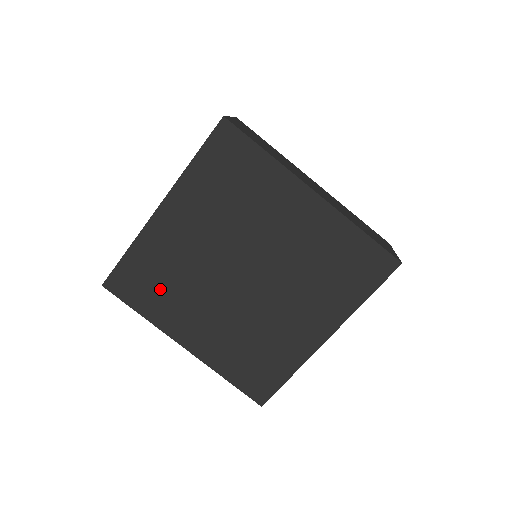
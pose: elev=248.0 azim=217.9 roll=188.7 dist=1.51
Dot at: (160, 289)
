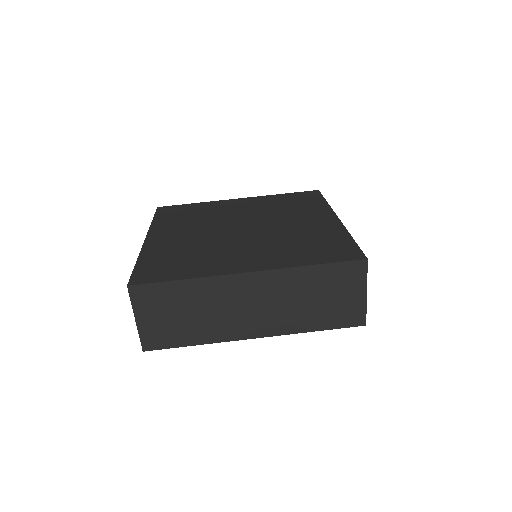
Dot at: (184, 217)
